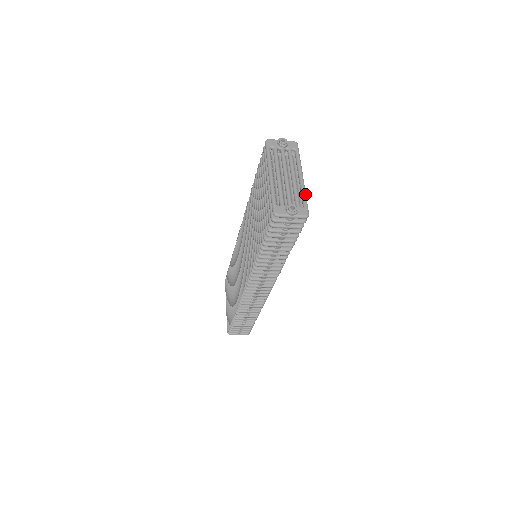
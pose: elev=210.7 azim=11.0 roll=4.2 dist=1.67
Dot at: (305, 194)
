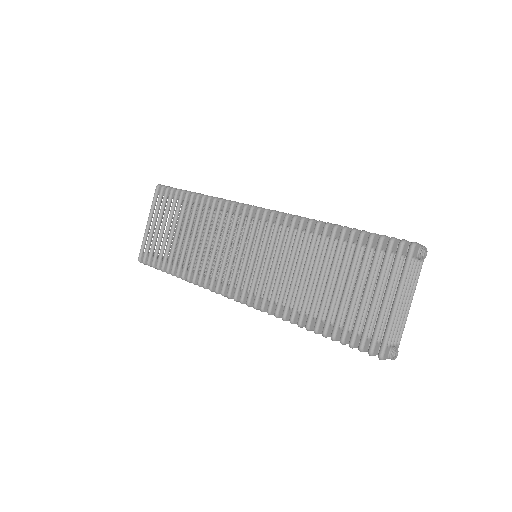
Dot at: occluded
